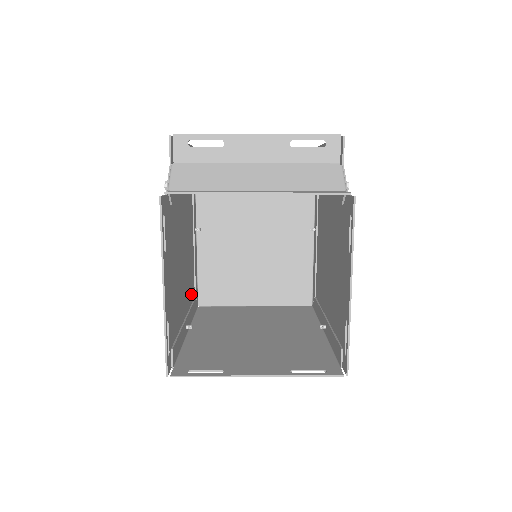
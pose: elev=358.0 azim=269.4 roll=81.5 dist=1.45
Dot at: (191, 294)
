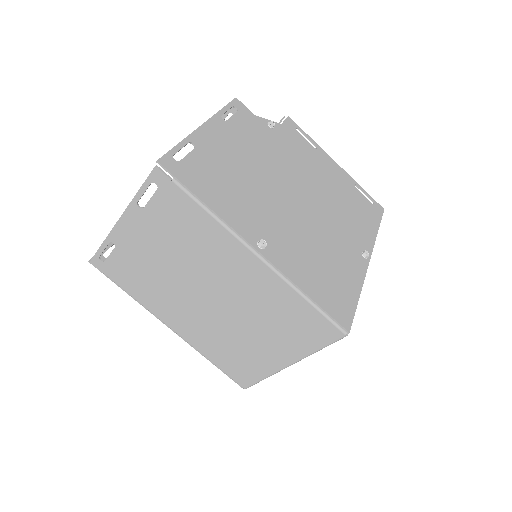
Dot at: occluded
